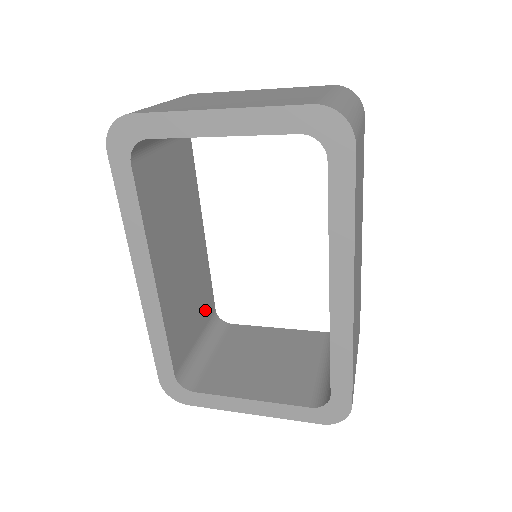
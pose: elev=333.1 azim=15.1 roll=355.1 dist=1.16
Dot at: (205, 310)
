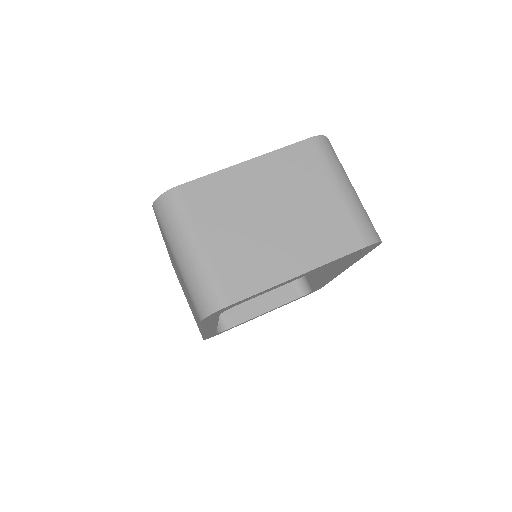
Dot at: occluded
